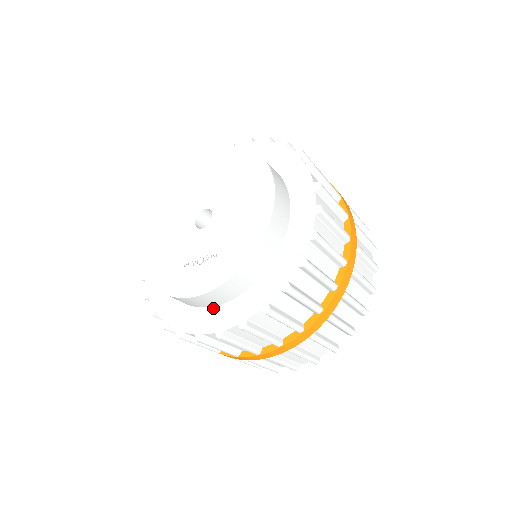
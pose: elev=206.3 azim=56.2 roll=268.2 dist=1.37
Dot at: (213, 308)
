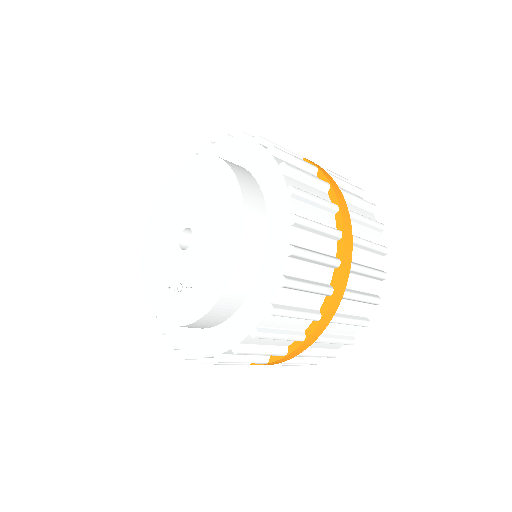
Dot at: (197, 330)
